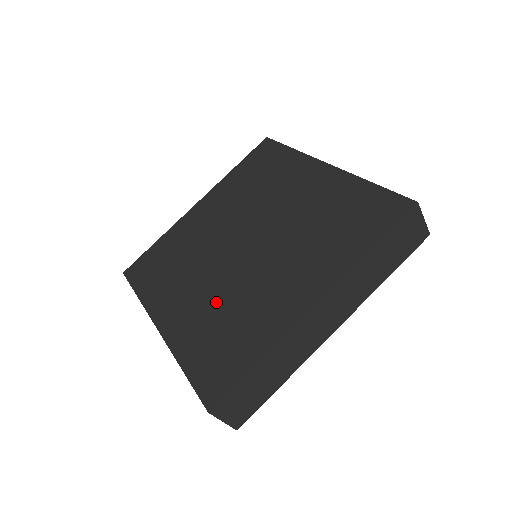
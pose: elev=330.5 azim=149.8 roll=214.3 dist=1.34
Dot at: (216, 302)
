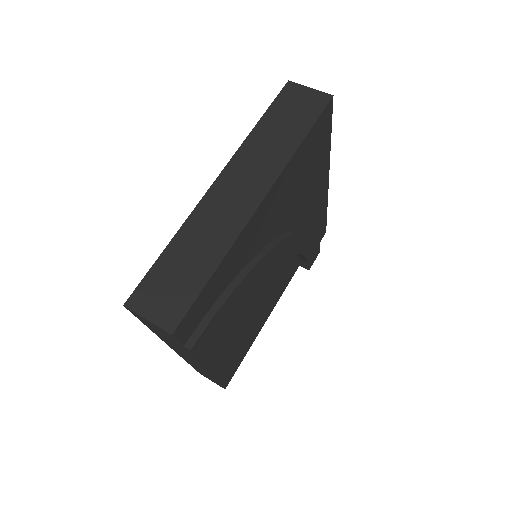
Dot at: occluded
